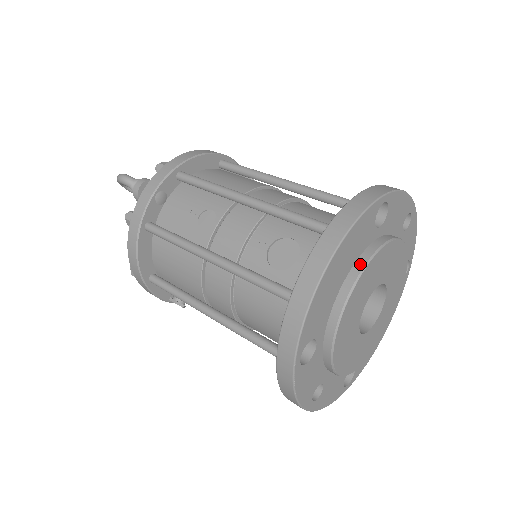
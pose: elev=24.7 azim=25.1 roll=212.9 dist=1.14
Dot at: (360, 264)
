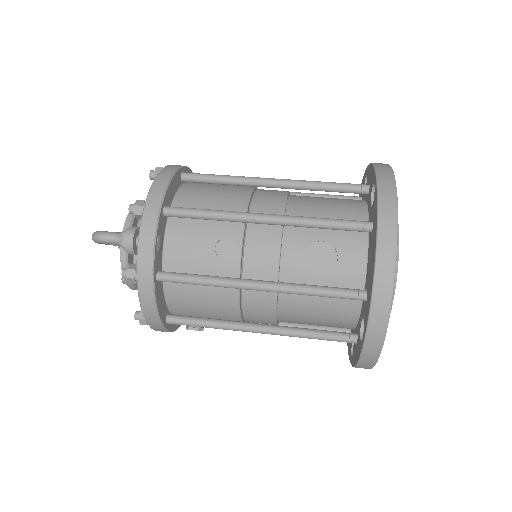
Dot at: occluded
